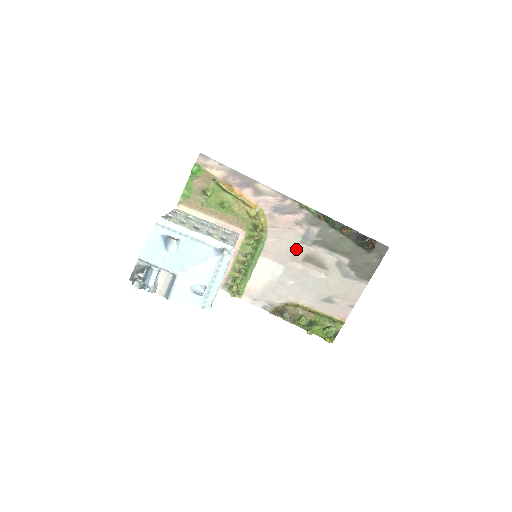
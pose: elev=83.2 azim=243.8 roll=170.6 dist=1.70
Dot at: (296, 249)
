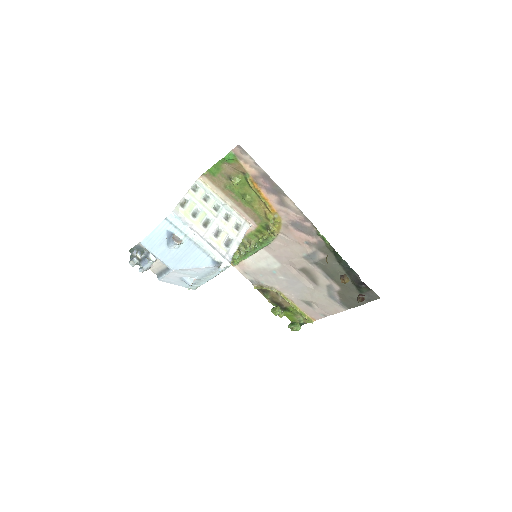
Dot at: (297, 259)
